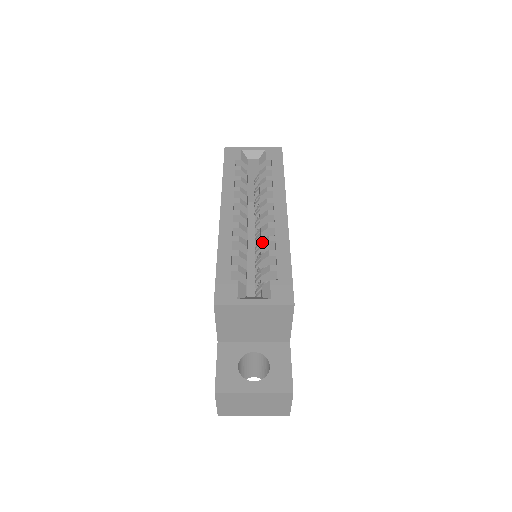
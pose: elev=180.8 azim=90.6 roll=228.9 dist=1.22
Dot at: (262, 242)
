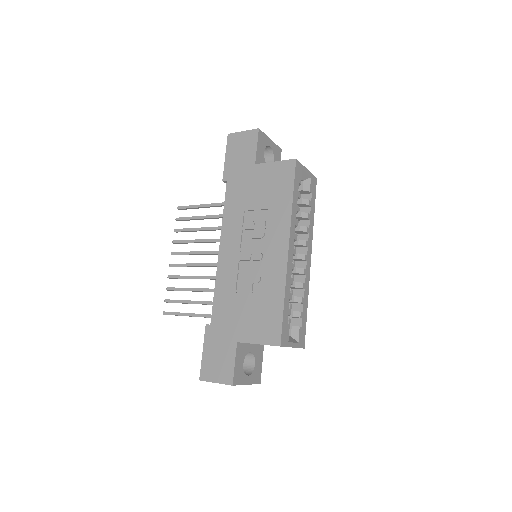
Dot at: (297, 284)
